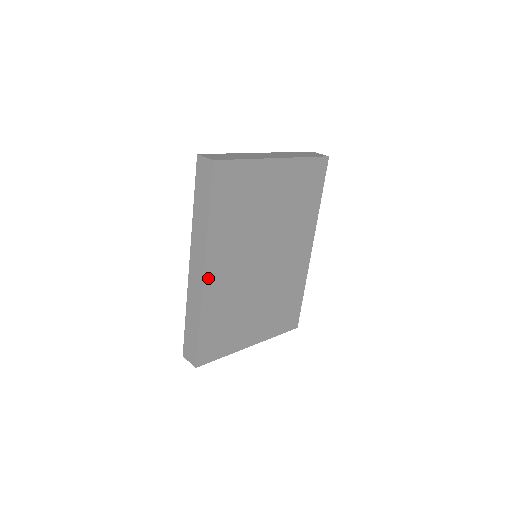
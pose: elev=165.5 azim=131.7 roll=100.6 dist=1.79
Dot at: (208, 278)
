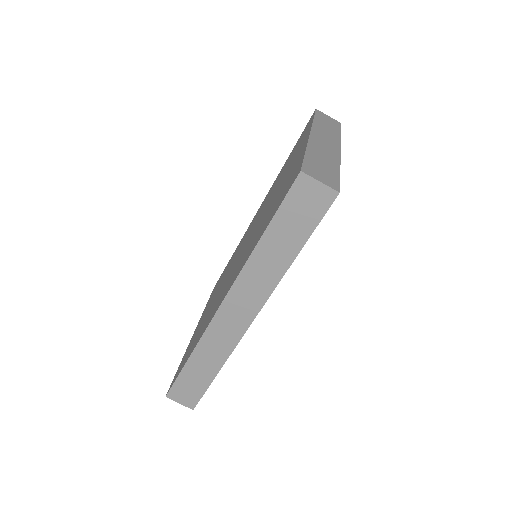
Dot at: occluded
